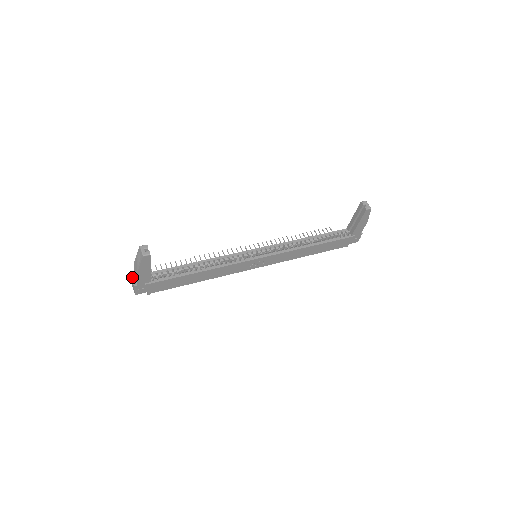
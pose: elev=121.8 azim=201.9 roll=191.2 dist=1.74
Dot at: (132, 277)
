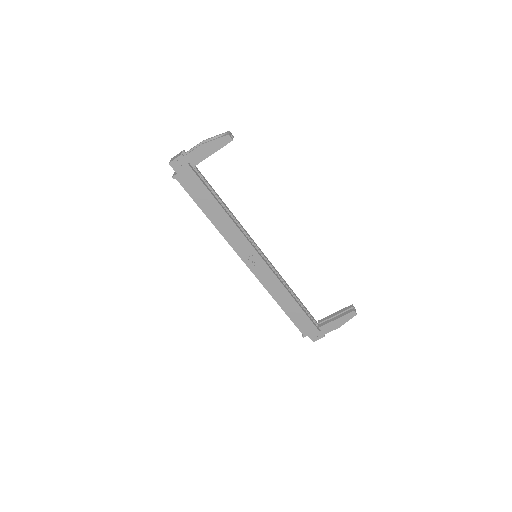
Dot at: (184, 150)
